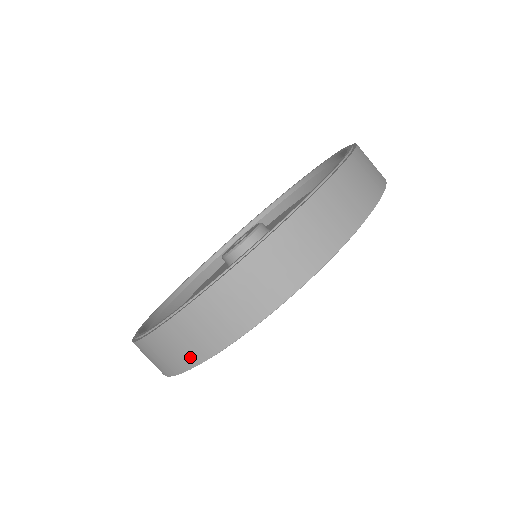
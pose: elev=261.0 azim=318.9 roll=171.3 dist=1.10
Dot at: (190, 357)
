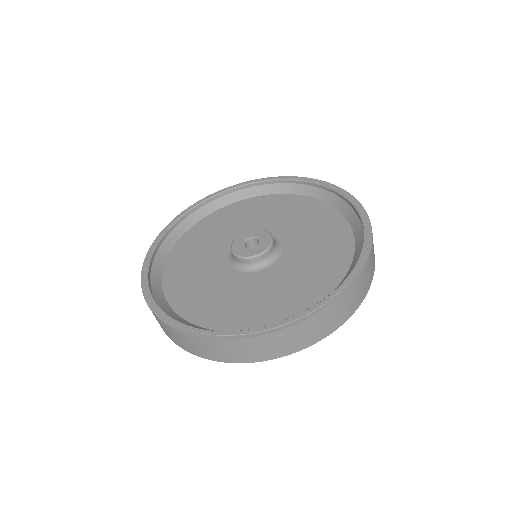
Dot at: occluded
